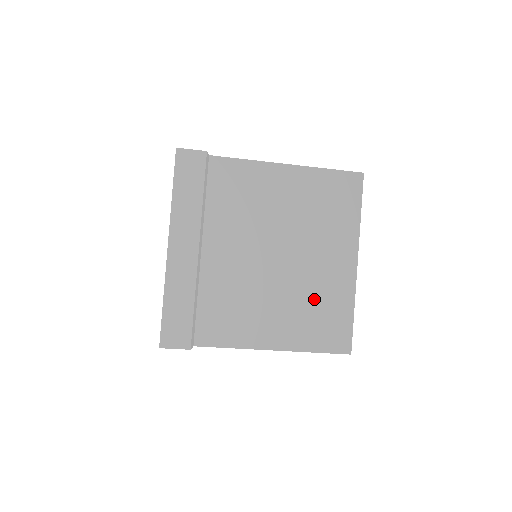
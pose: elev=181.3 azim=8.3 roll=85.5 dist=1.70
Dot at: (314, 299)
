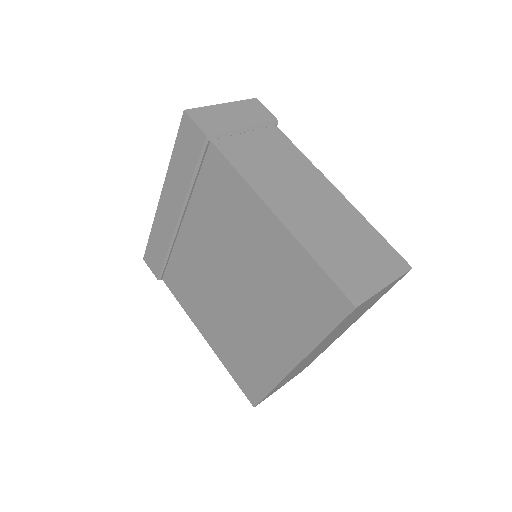
Dot at: (245, 346)
